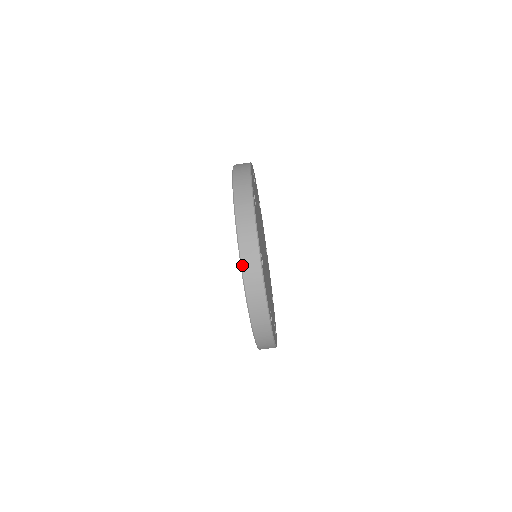
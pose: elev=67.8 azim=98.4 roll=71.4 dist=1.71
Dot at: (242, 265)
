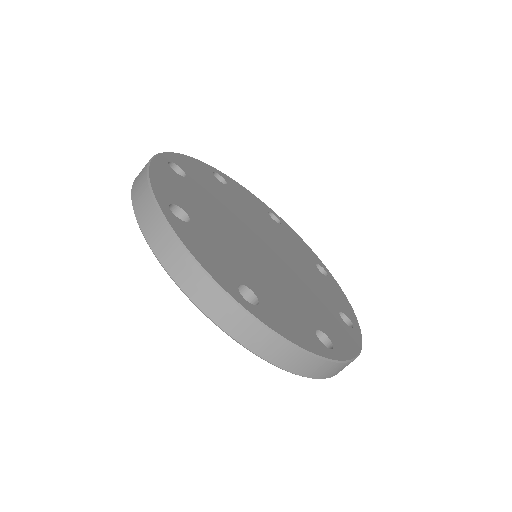
Dot at: (140, 226)
